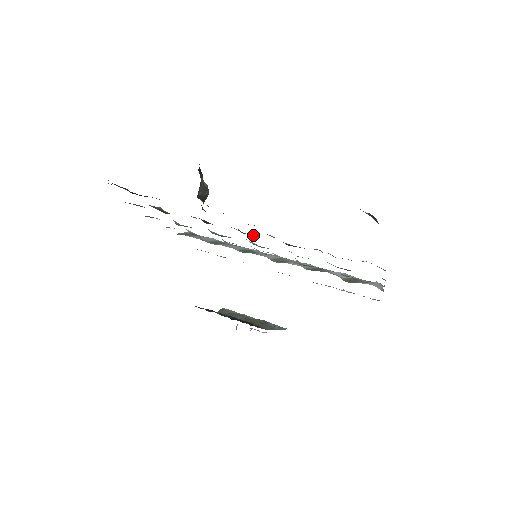
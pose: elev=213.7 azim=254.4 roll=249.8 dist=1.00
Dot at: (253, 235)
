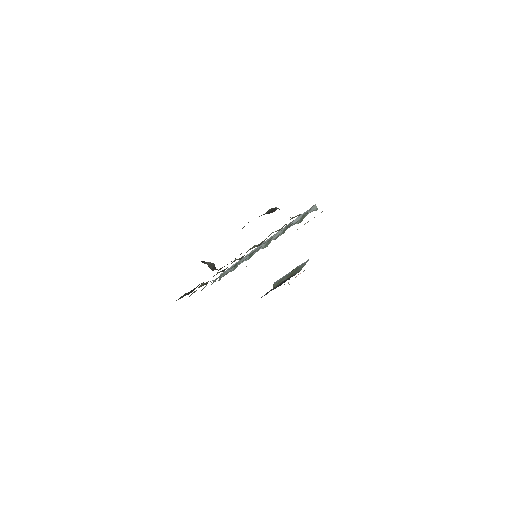
Dot at: occluded
